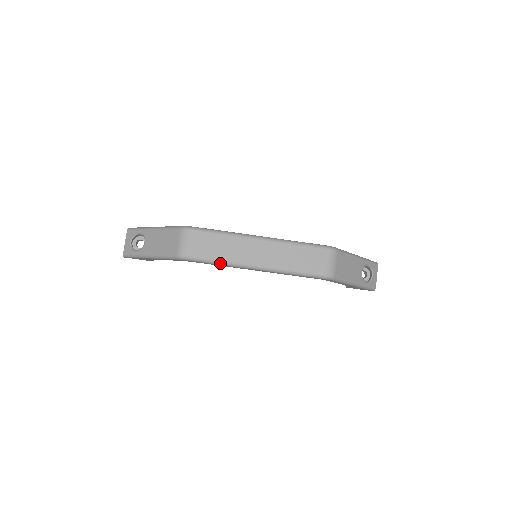
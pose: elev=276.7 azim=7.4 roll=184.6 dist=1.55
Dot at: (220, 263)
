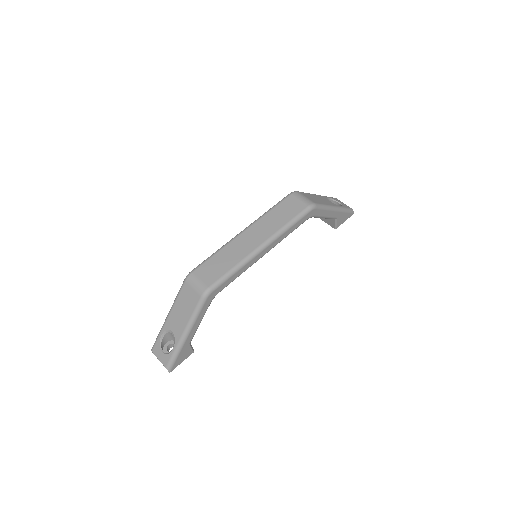
Dot at: (236, 269)
